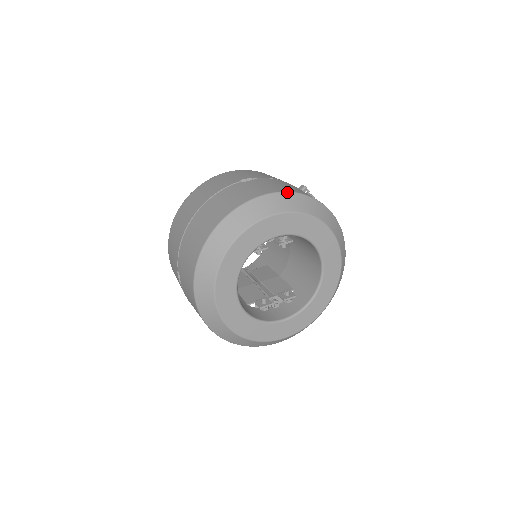
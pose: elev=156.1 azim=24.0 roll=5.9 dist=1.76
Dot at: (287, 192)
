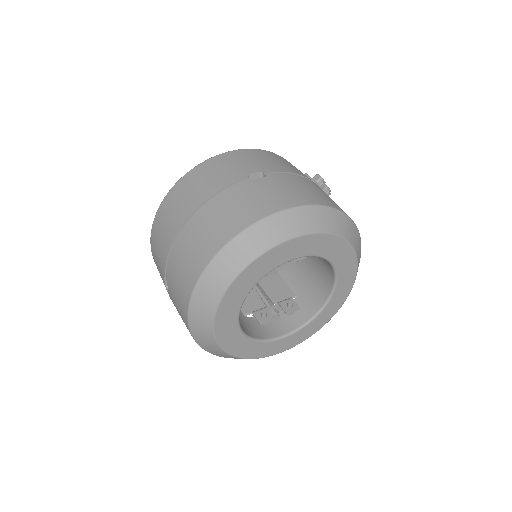
Dot at: (310, 206)
